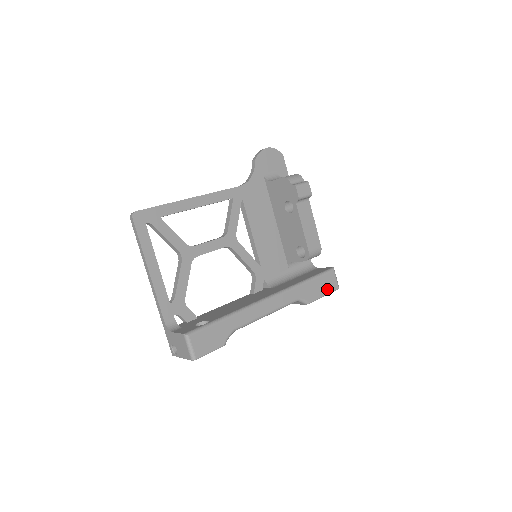
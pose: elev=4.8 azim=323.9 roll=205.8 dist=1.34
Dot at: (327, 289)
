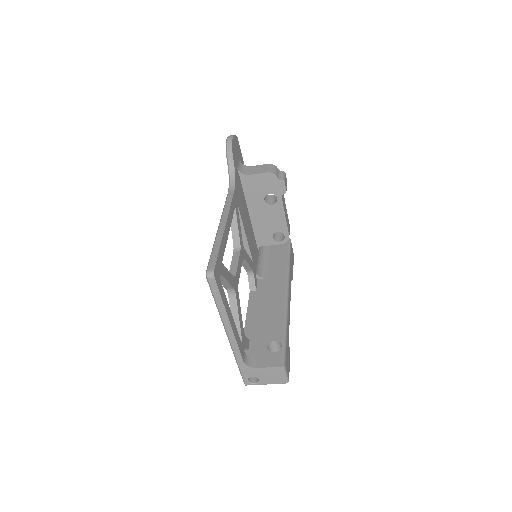
Dot at: (293, 260)
